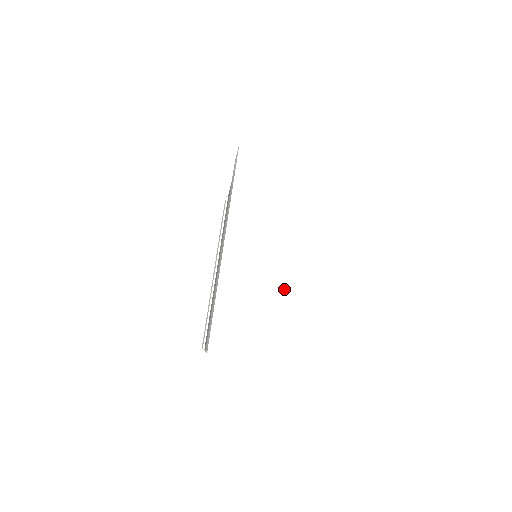
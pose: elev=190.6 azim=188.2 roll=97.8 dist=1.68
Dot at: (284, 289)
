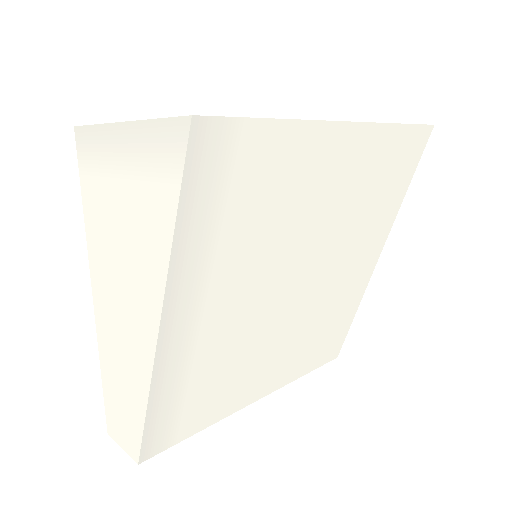
Dot at: (146, 378)
